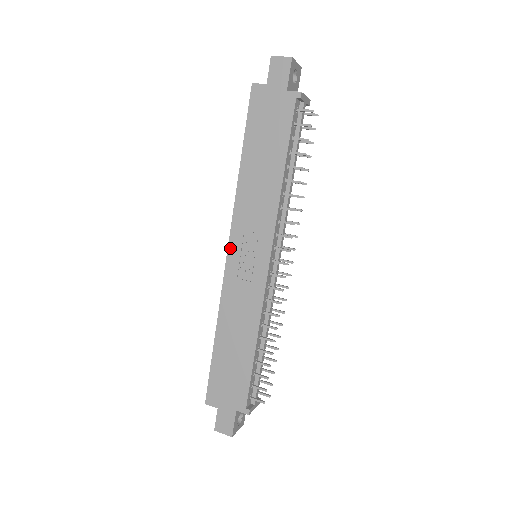
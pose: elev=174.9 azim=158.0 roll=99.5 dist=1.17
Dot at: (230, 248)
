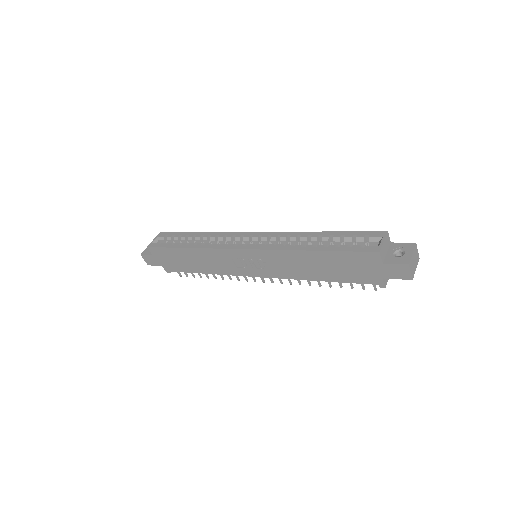
Dot at: (246, 251)
